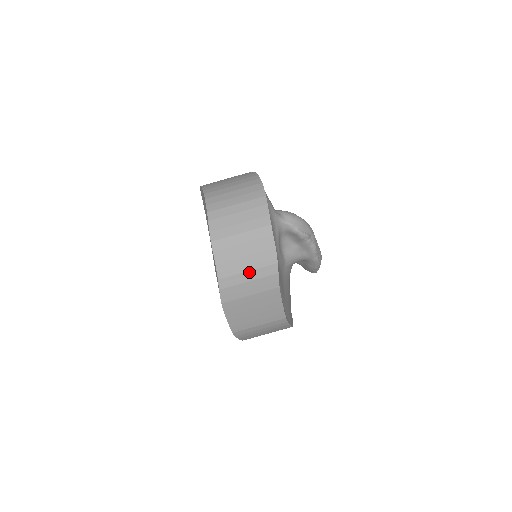
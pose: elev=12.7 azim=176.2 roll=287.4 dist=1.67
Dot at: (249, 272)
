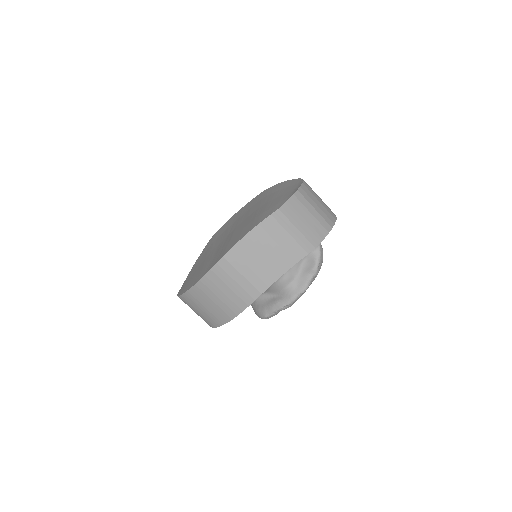
Dot at: (297, 230)
